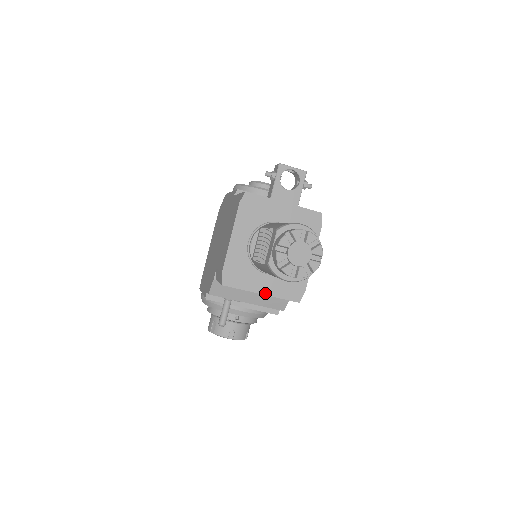
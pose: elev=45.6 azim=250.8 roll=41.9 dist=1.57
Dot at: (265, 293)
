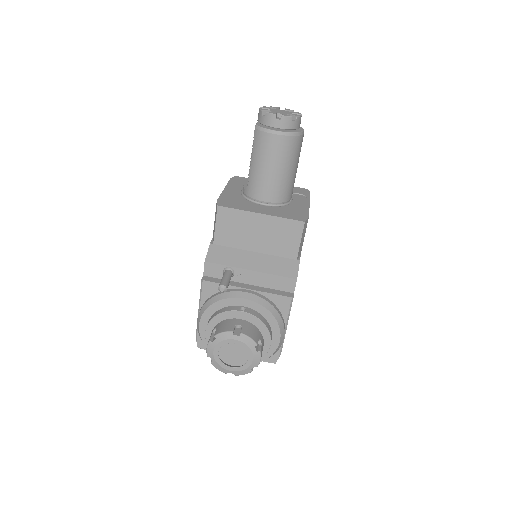
Dot at: (265, 214)
